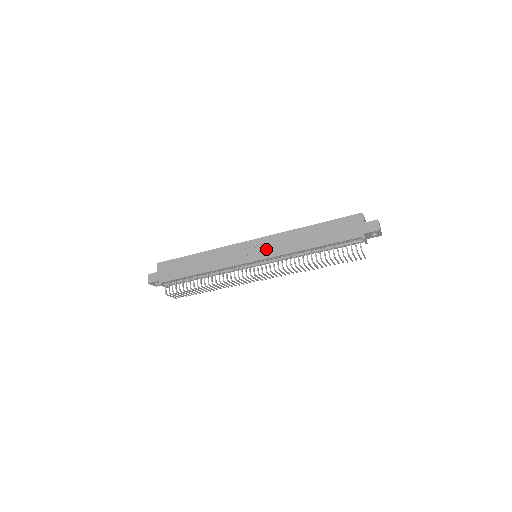
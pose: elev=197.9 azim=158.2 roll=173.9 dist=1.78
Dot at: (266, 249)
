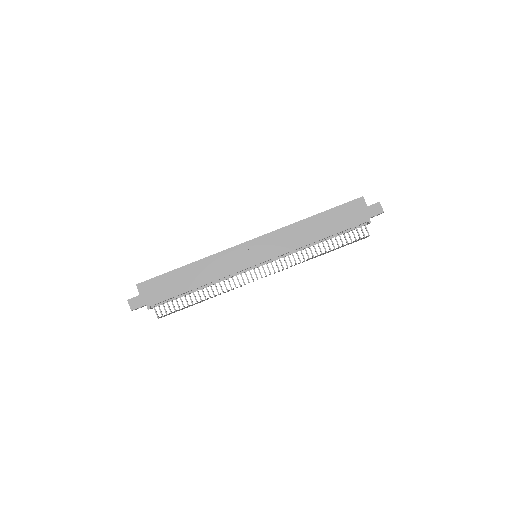
Dot at: (270, 248)
